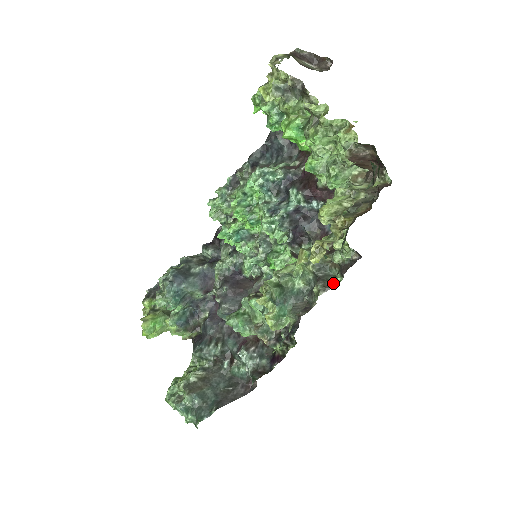
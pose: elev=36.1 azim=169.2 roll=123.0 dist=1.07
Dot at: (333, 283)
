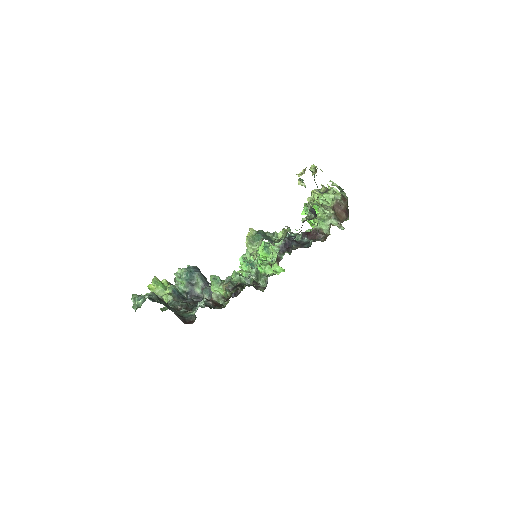
Dot at: occluded
